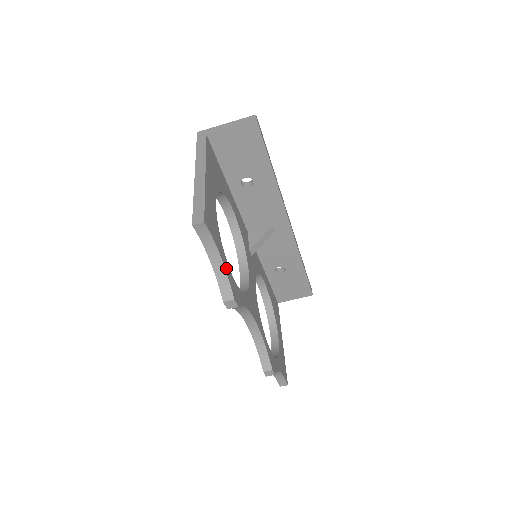
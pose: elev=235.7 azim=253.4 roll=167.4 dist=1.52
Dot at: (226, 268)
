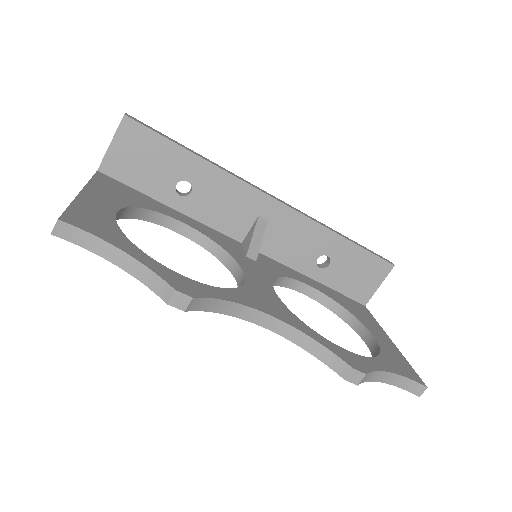
Dot at: (145, 262)
